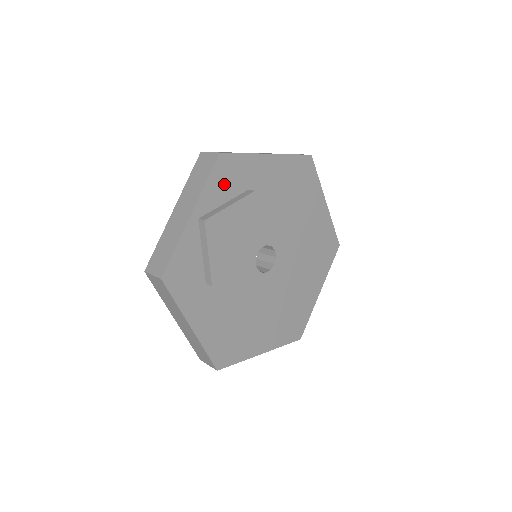
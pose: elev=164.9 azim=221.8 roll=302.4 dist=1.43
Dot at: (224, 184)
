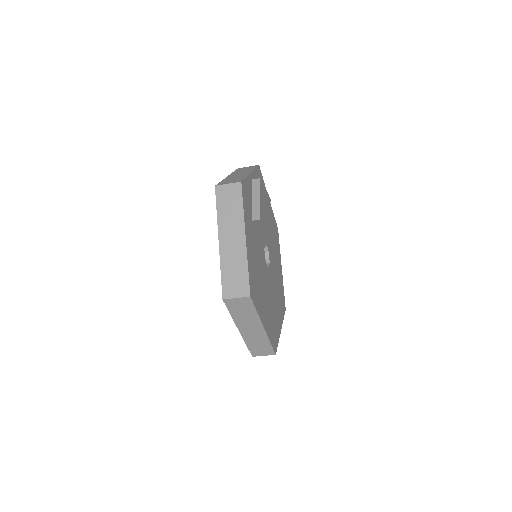
Dot at: occluded
